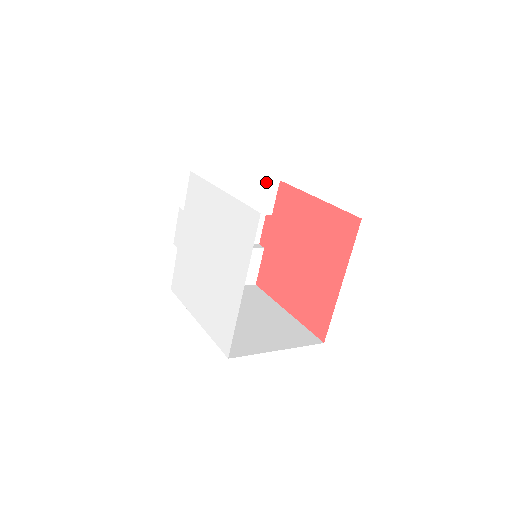
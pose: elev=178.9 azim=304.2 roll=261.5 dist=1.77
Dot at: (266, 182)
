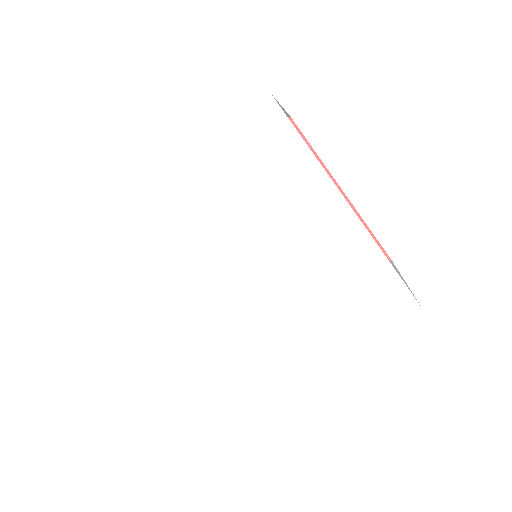
Dot at: occluded
